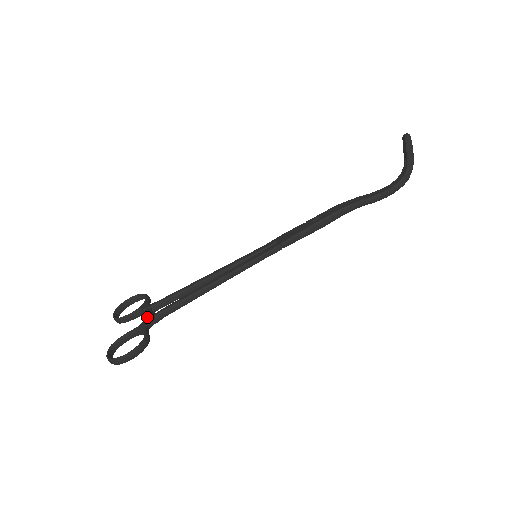
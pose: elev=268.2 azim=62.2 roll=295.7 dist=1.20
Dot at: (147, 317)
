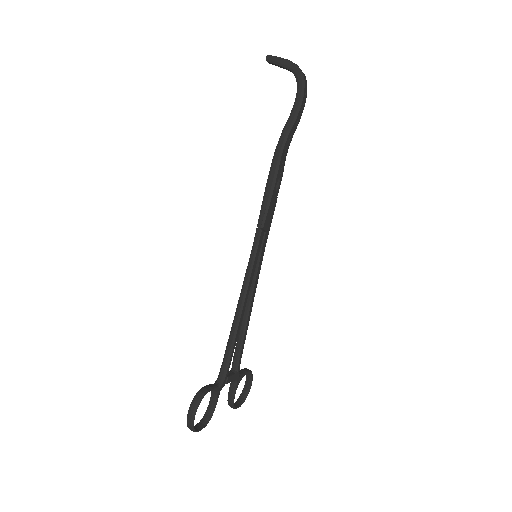
Dot at: occluded
